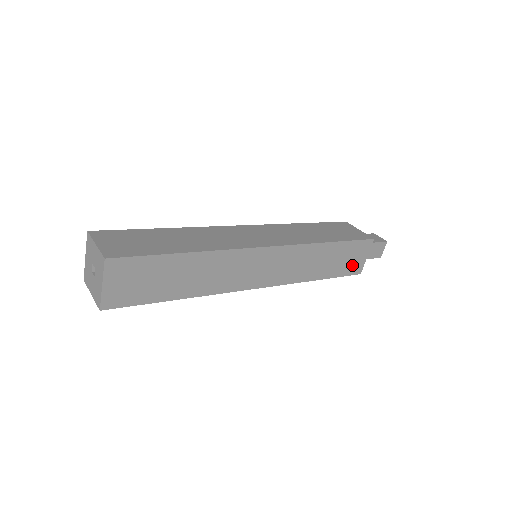
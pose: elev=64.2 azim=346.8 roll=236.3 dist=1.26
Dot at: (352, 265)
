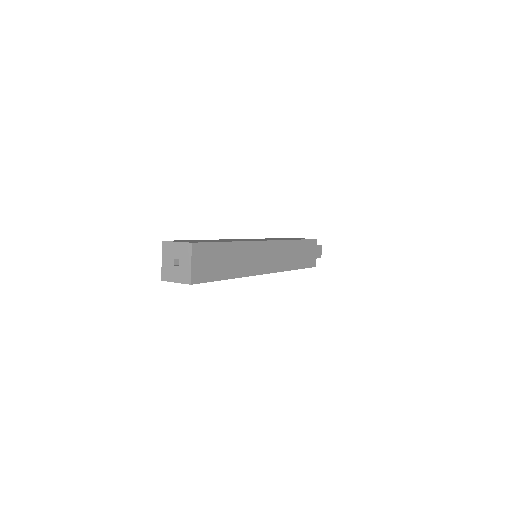
Dot at: (310, 259)
